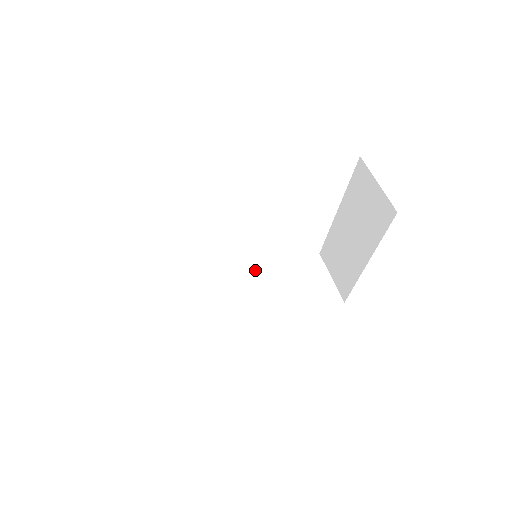
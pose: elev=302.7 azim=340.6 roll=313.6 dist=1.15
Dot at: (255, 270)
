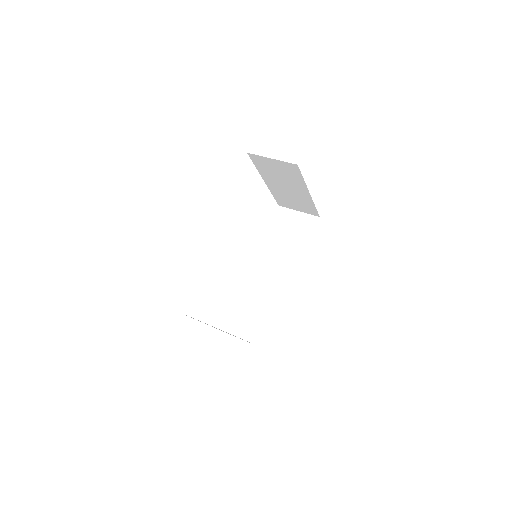
Dot at: (259, 255)
